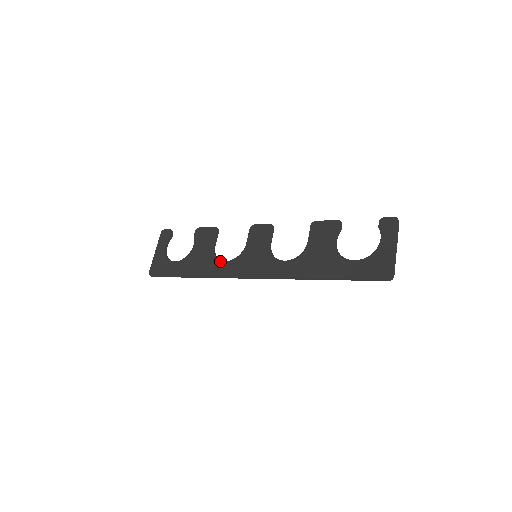
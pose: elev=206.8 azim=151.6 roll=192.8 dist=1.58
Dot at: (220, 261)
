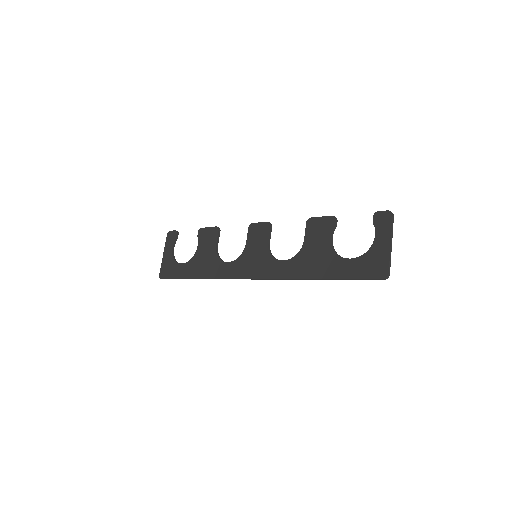
Dot at: (223, 262)
